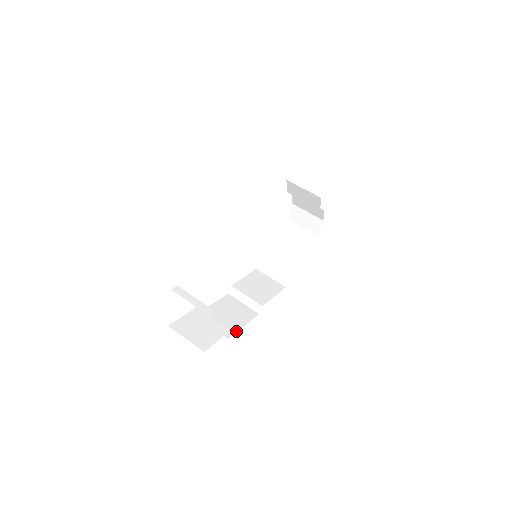
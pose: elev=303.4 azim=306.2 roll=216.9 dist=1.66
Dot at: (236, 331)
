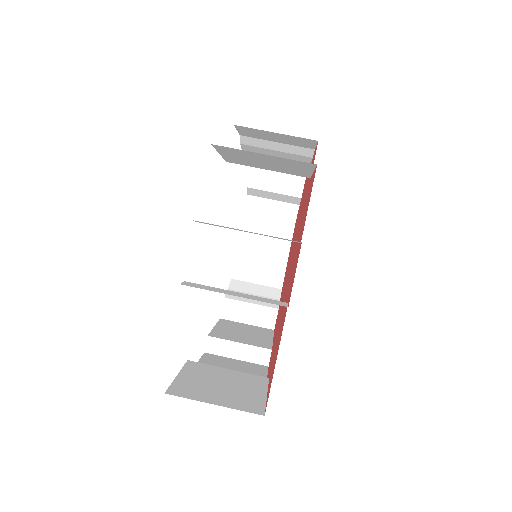
Dot at: occluded
